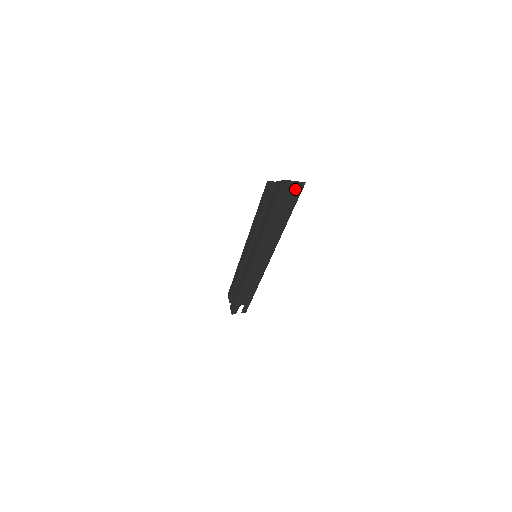
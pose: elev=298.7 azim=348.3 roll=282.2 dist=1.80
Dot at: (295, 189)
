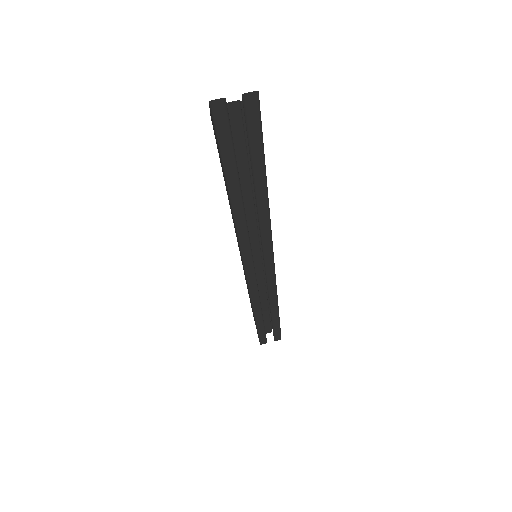
Dot at: occluded
